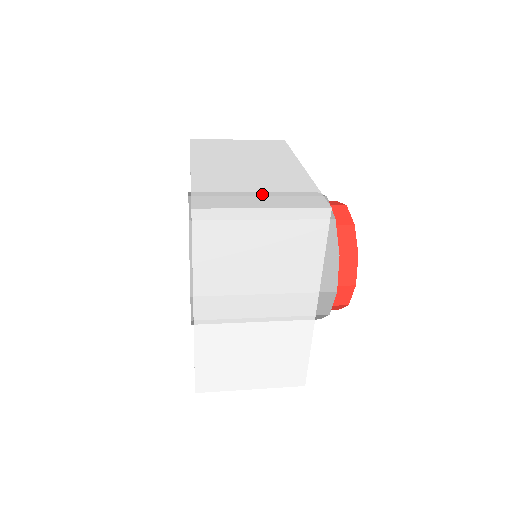
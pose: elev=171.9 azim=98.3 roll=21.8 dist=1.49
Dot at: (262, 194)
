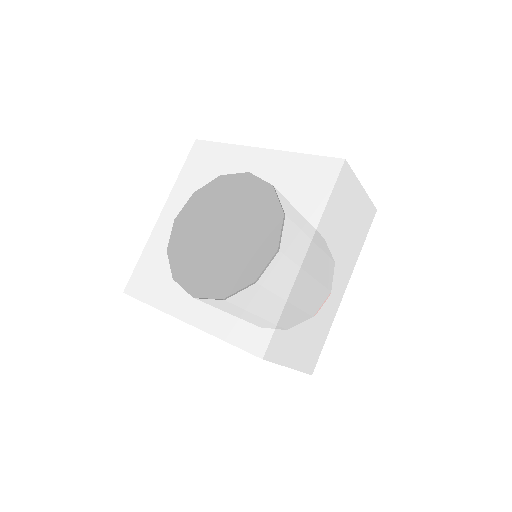
Dot at: occluded
